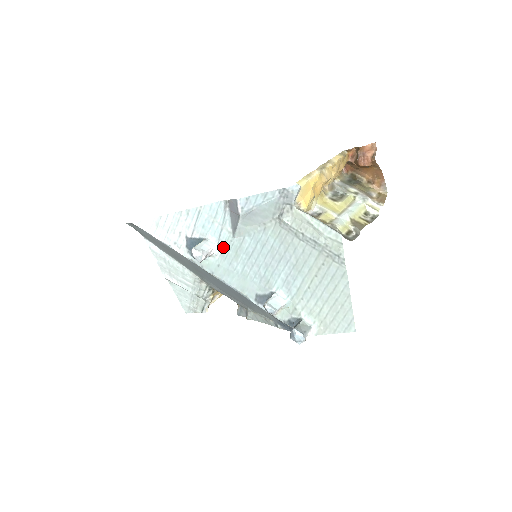
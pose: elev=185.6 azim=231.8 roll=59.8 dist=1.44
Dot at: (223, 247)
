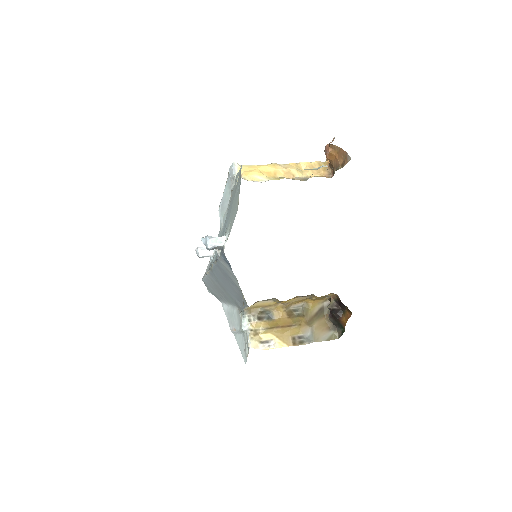
Dot at: occluded
